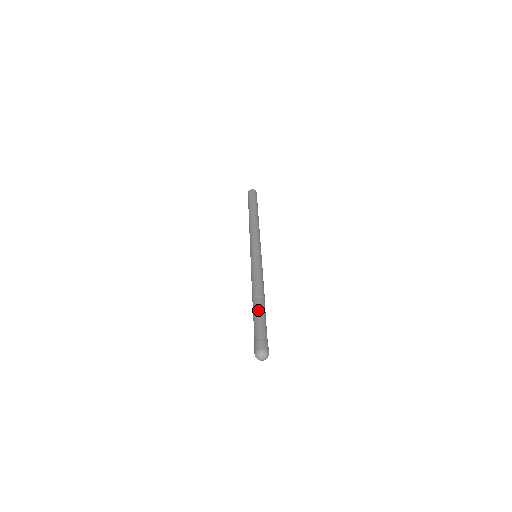
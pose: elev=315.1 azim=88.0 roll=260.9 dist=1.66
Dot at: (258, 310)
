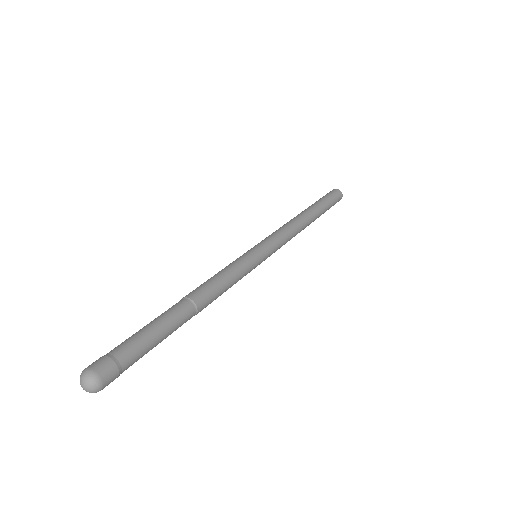
Dot at: (161, 315)
